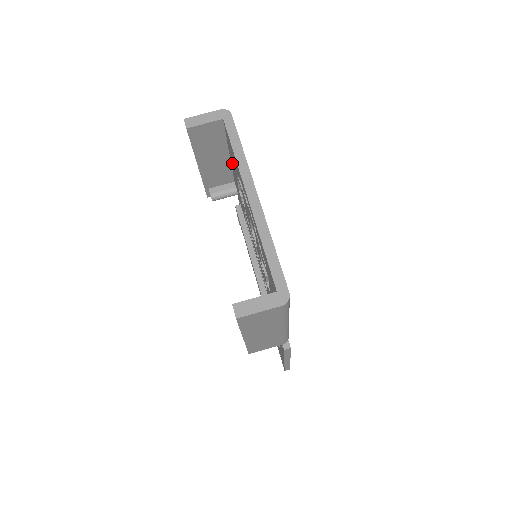
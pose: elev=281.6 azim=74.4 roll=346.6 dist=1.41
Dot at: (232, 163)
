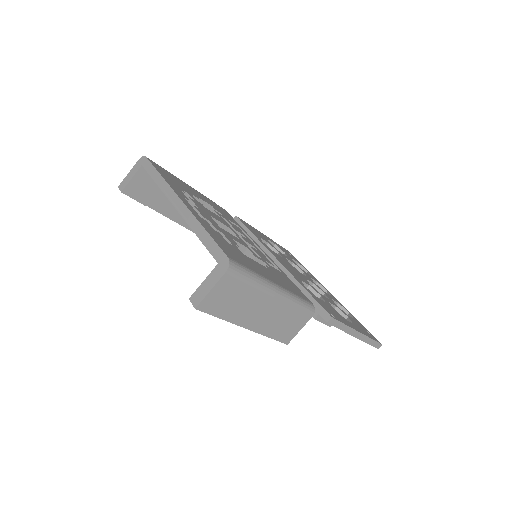
Dot at: occluded
